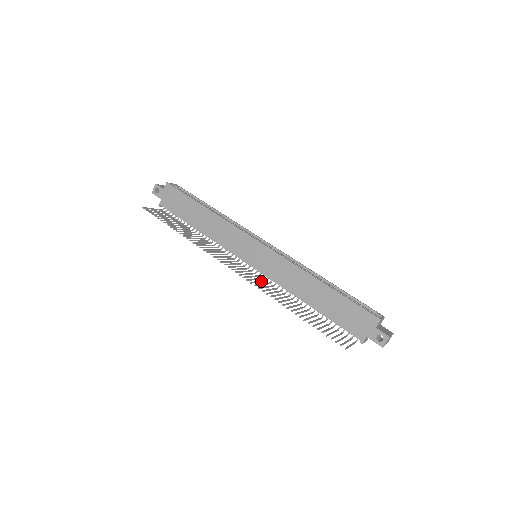
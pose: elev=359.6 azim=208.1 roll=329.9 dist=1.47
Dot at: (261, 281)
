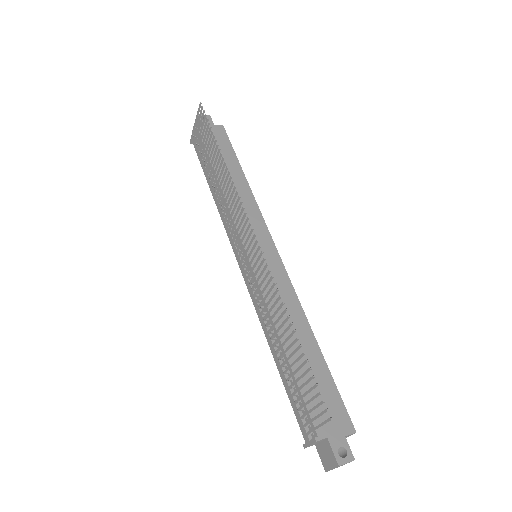
Dot at: occluded
